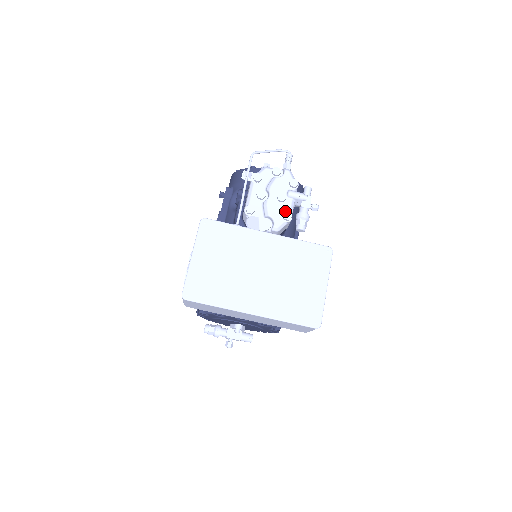
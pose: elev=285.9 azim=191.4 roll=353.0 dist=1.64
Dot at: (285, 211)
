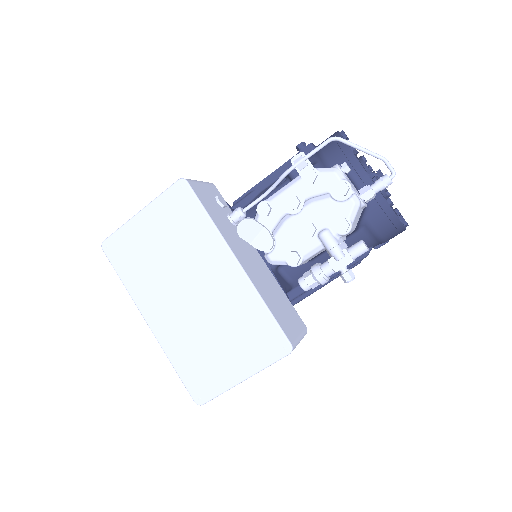
Dot at: (295, 251)
